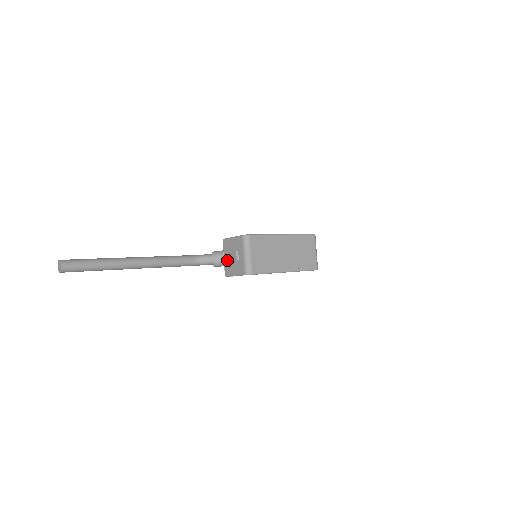
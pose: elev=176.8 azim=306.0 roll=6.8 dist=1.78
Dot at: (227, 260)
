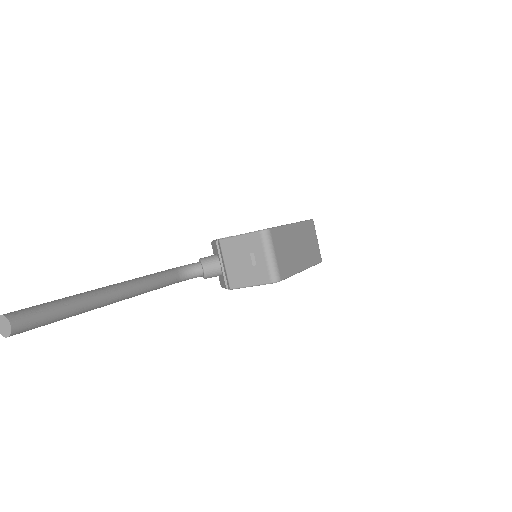
Dot at: (232, 267)
